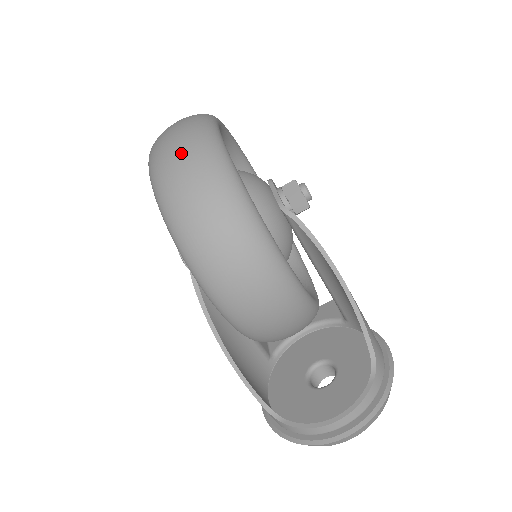
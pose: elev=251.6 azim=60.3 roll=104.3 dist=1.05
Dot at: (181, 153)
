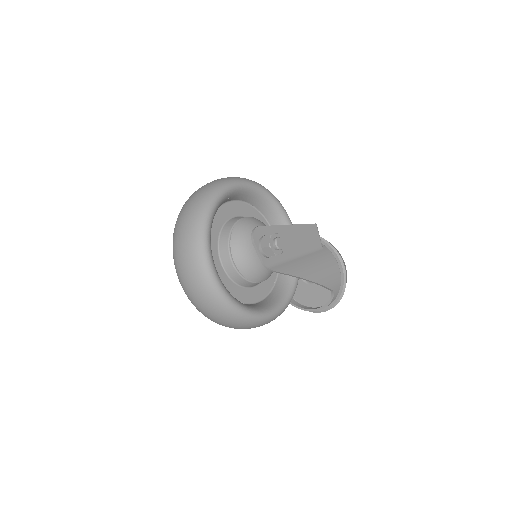
Dot at: (201, 302)
